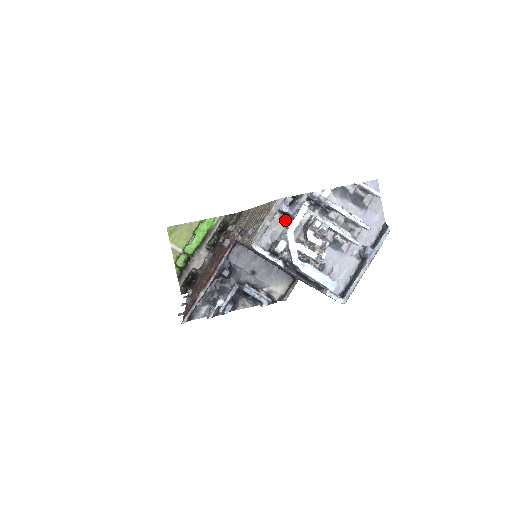
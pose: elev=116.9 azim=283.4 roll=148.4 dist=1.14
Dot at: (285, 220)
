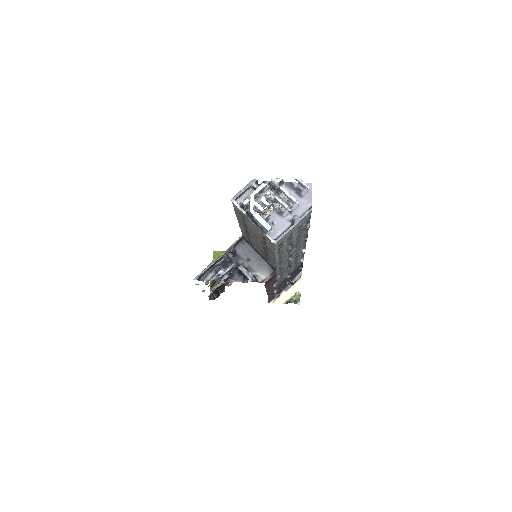
Dot at: occluded
